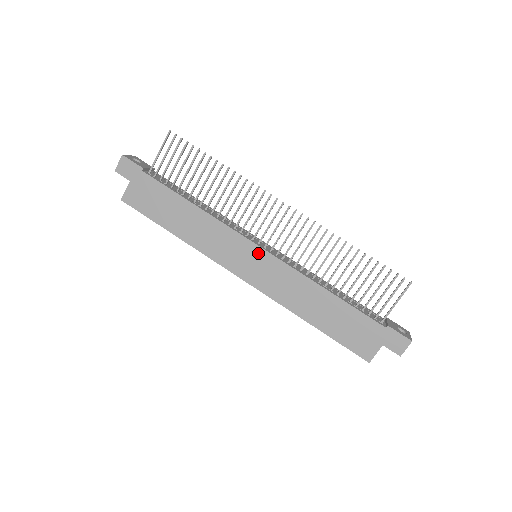
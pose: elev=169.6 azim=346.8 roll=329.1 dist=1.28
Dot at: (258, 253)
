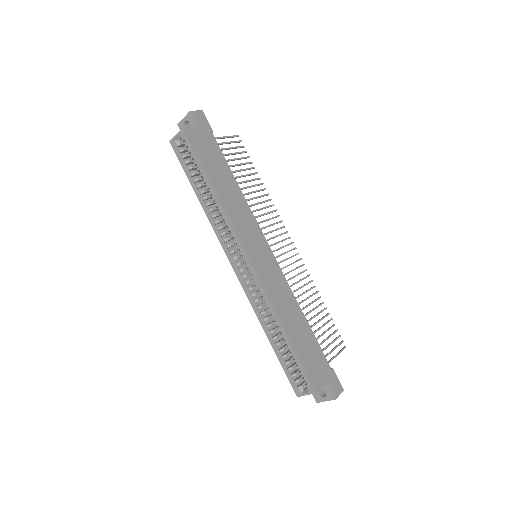
Dot at: (268, 251)
